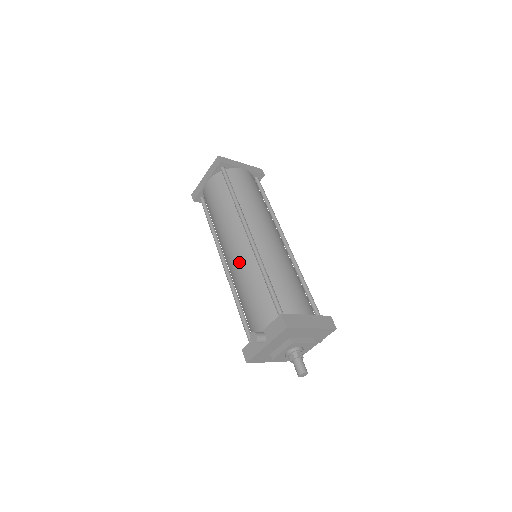
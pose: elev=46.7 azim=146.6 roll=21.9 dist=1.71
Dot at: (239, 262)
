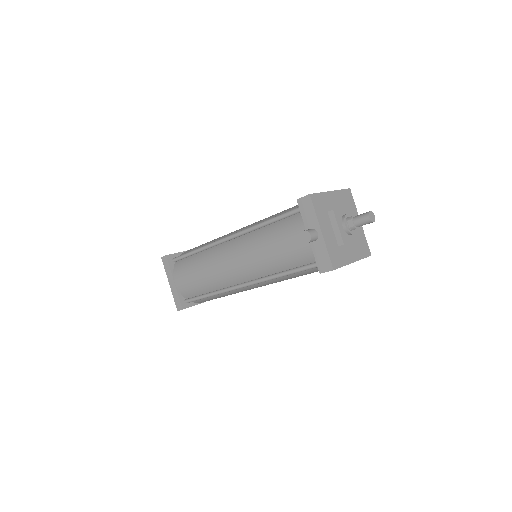
Dot at: (244, 253)
